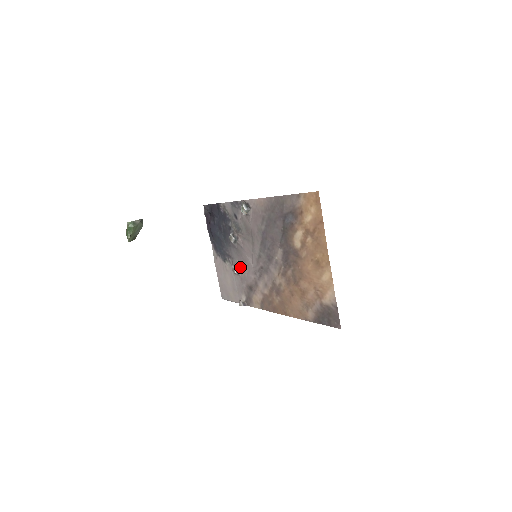
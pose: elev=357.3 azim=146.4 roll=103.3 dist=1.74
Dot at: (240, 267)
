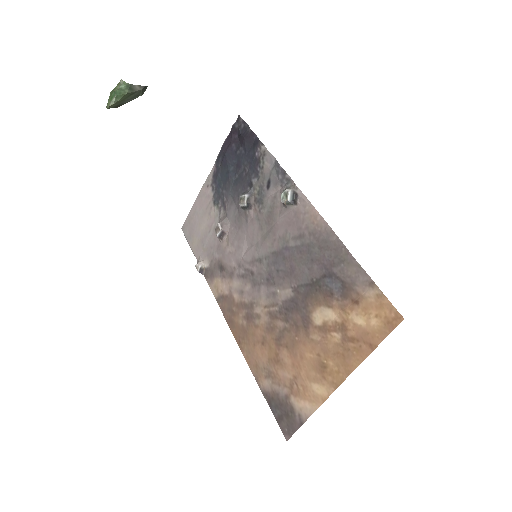
Dot at: (227, 235)
